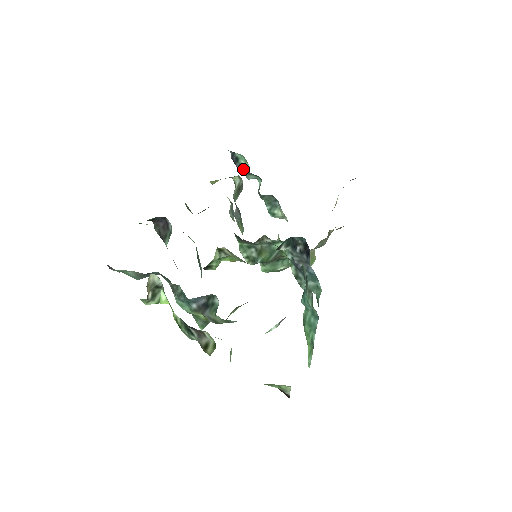
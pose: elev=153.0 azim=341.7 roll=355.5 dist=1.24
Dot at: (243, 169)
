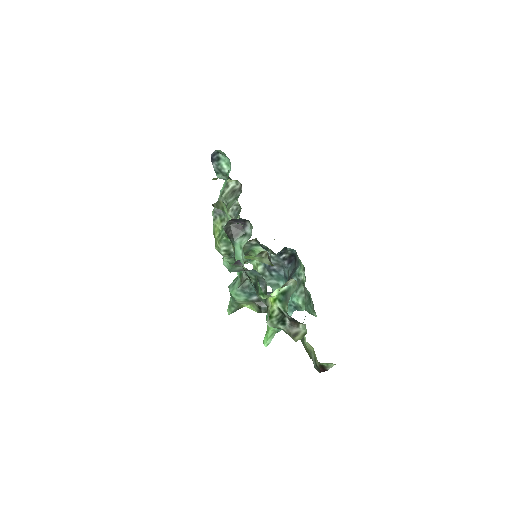
Dot at: (219, 169)
